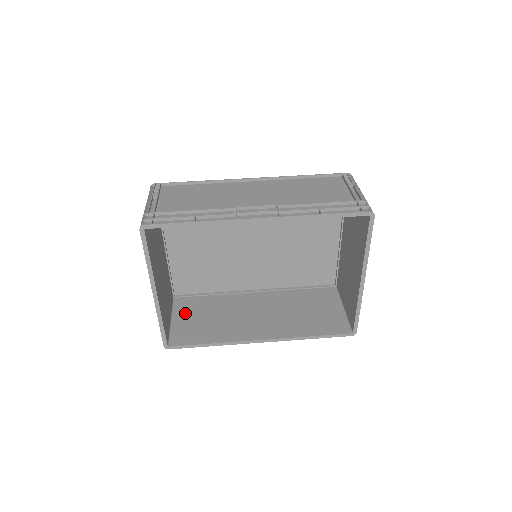
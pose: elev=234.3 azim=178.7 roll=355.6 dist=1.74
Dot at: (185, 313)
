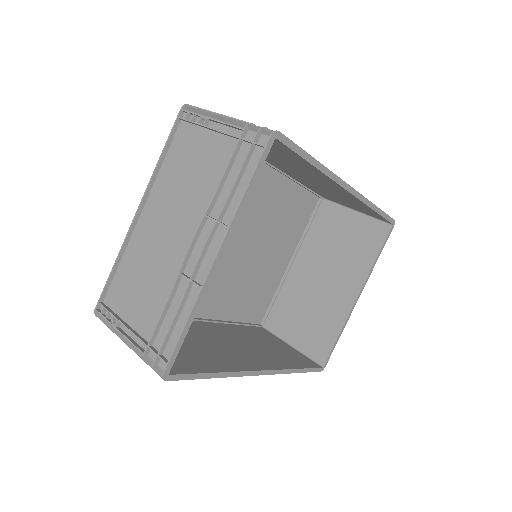
Dot at: occluded
